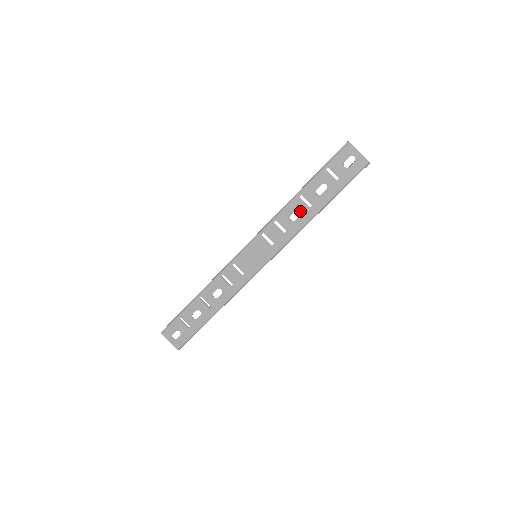
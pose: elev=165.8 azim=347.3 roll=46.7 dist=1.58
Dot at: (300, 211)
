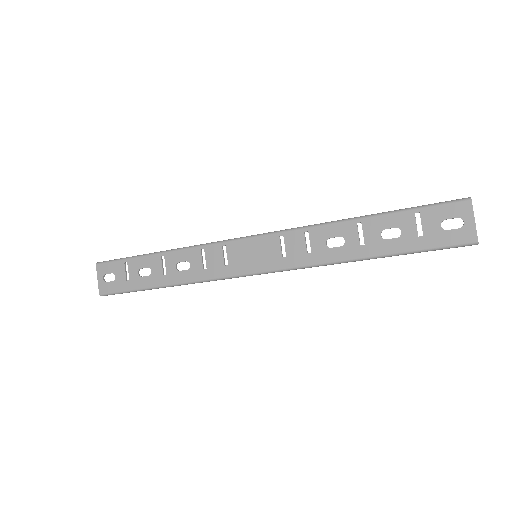
Dot at: (345, 241)
